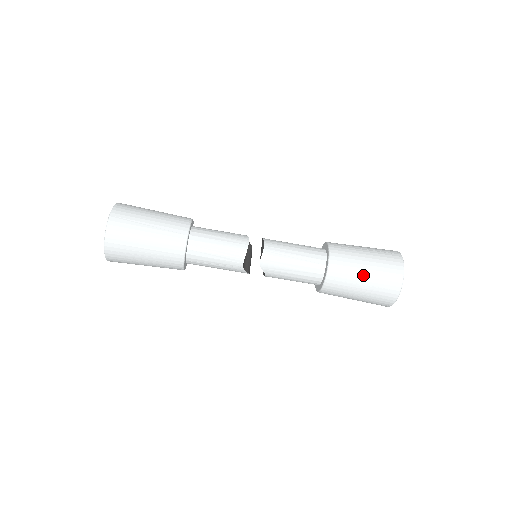
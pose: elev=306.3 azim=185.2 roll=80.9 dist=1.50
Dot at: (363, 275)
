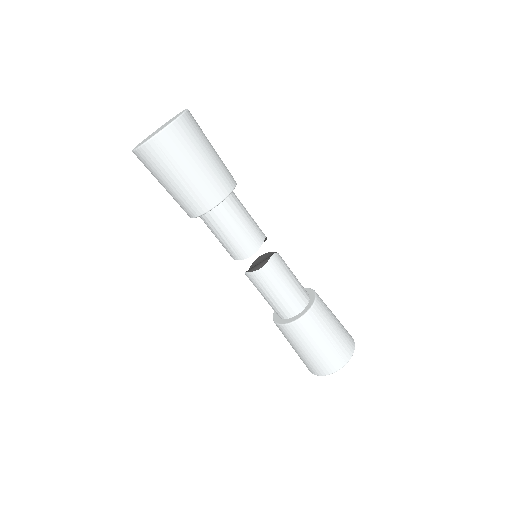
Dot at: (301, 350)
